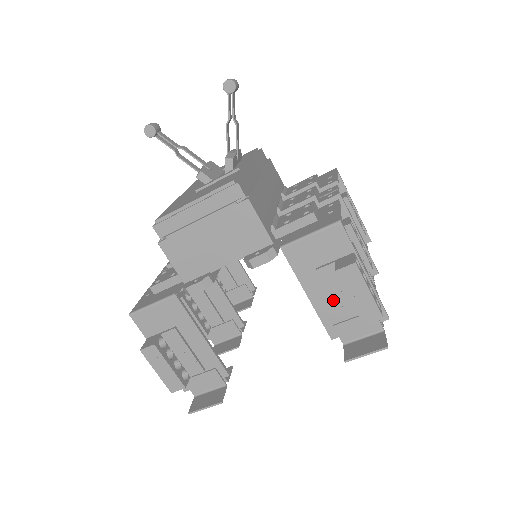
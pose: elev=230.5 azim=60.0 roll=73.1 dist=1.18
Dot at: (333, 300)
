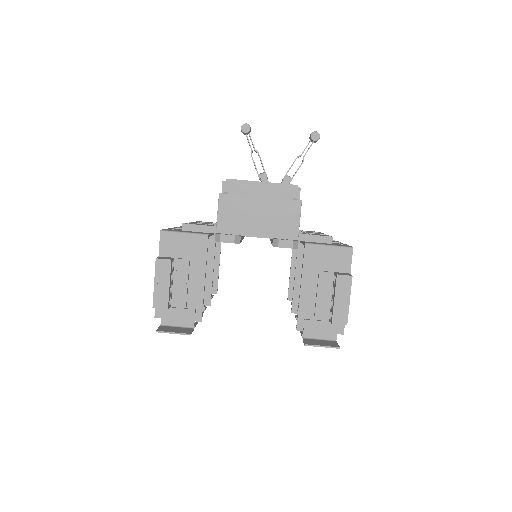
Dot at: (317, 299)
